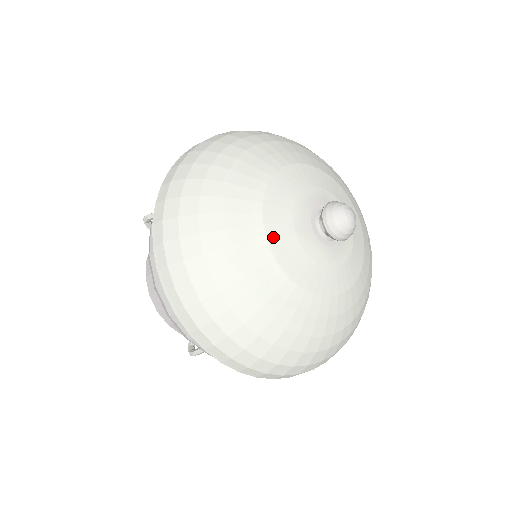
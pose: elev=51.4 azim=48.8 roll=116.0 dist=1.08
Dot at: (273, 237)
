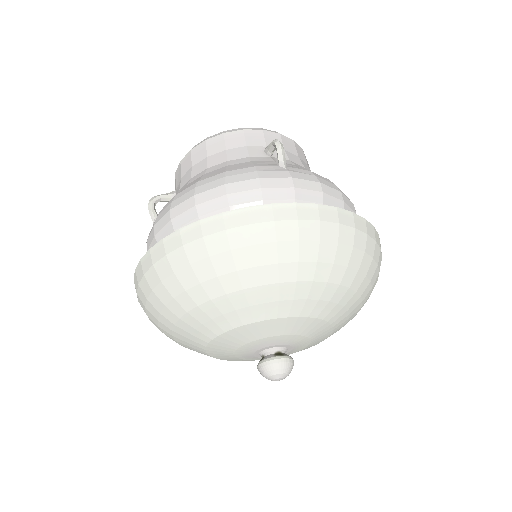
Dot at: (219, 358)
